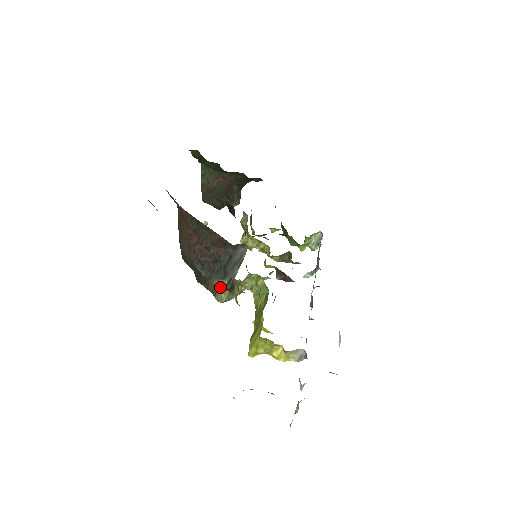
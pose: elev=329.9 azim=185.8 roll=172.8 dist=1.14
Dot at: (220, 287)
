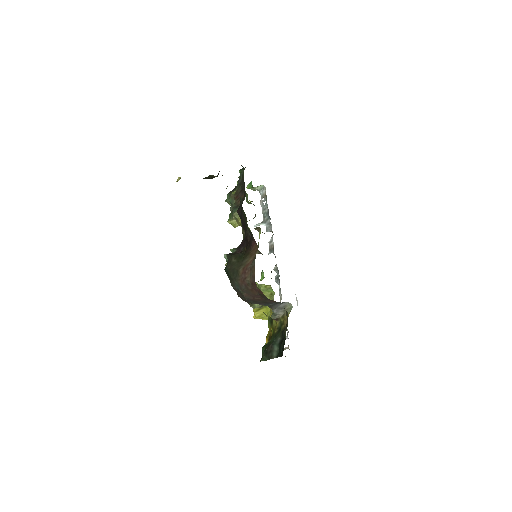
Dot at: occluded
